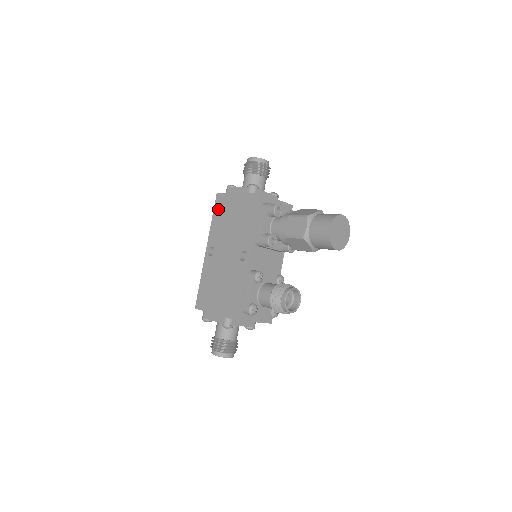
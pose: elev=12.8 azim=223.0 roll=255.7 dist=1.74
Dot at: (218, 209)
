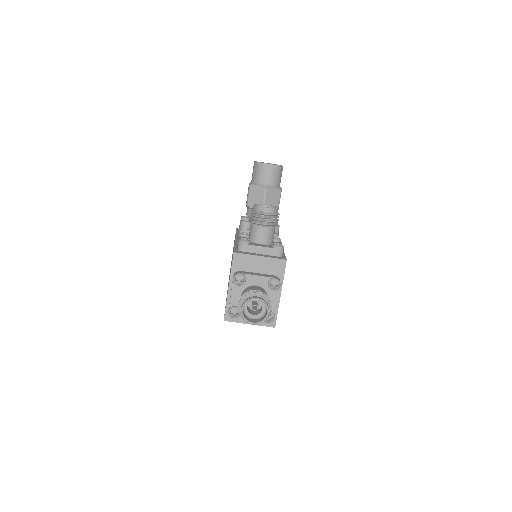
Dot at: occluded
